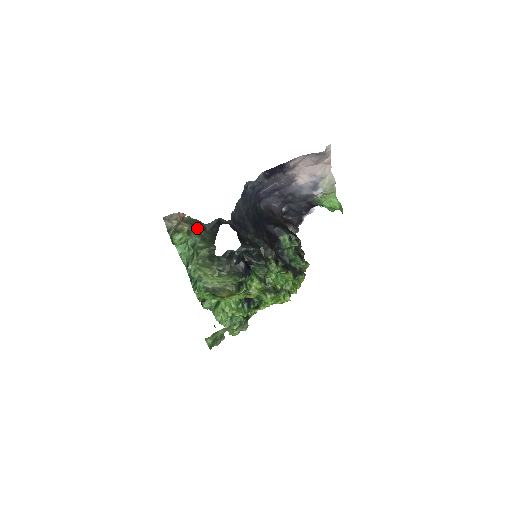
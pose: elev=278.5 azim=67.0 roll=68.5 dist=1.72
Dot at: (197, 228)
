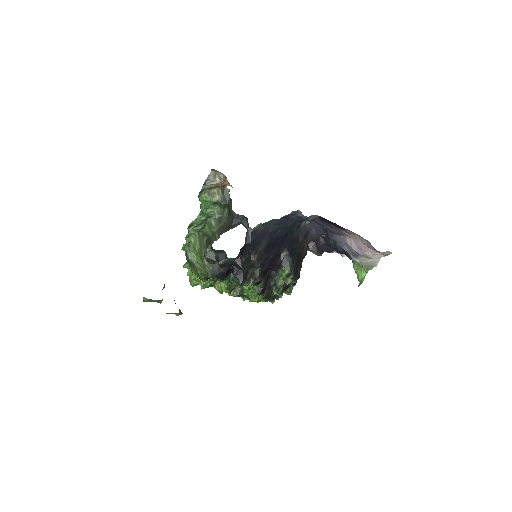
Dot at: (226, 205)
